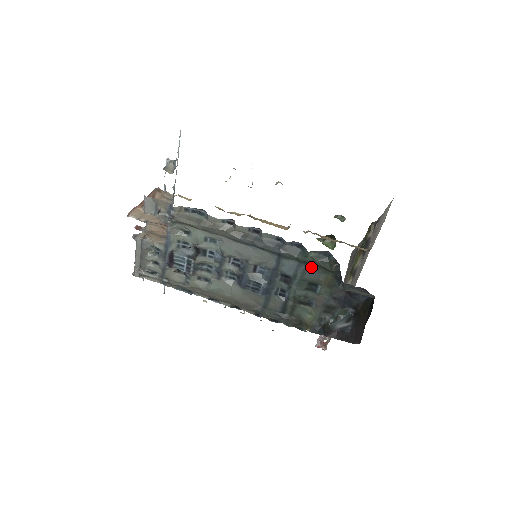
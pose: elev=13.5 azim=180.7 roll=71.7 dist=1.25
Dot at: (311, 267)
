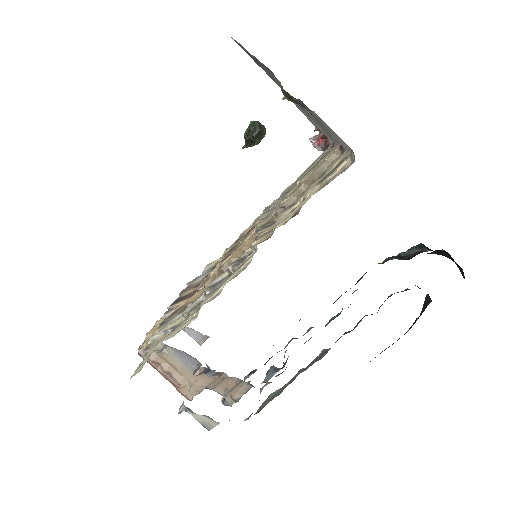
Dot at: occluded
